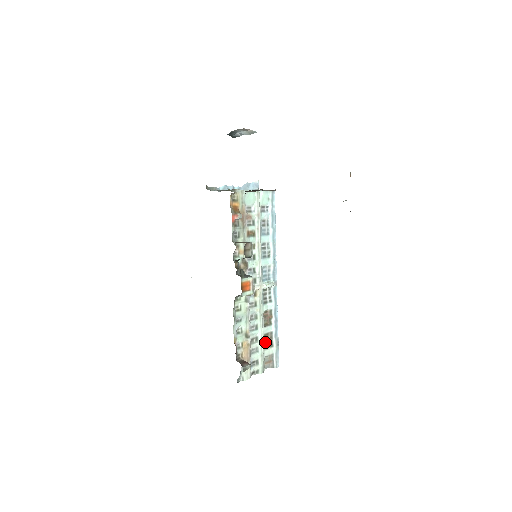
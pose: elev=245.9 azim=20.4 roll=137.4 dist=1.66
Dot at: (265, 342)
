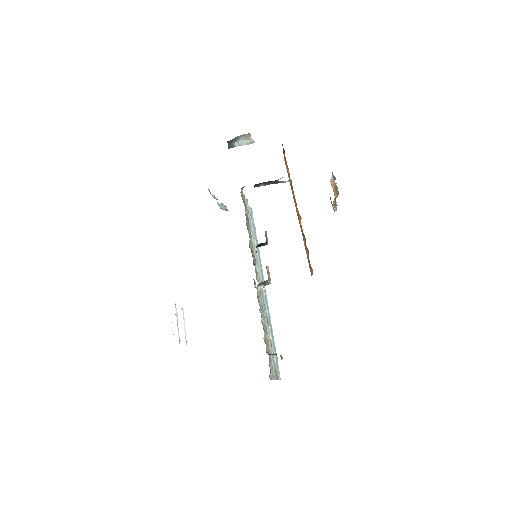
Dot at: occluded
